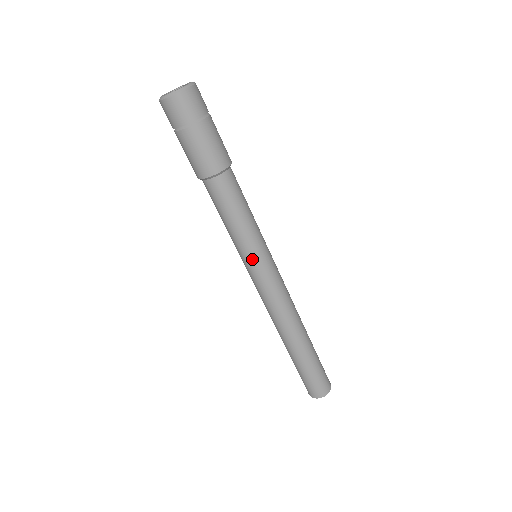
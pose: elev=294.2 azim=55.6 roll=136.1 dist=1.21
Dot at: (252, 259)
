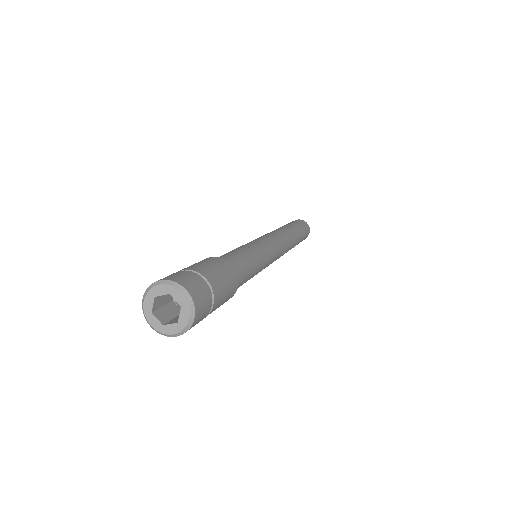
Dot at: occluded
